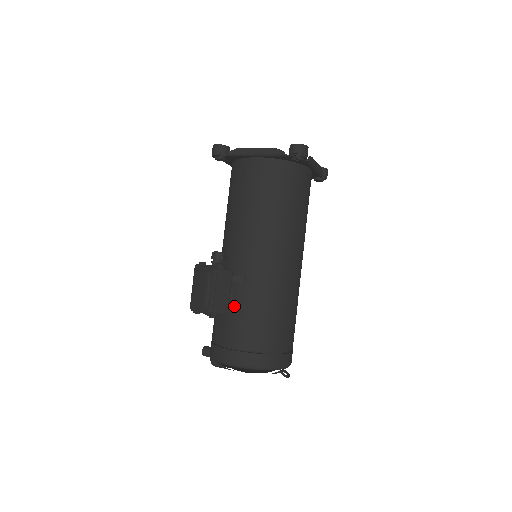
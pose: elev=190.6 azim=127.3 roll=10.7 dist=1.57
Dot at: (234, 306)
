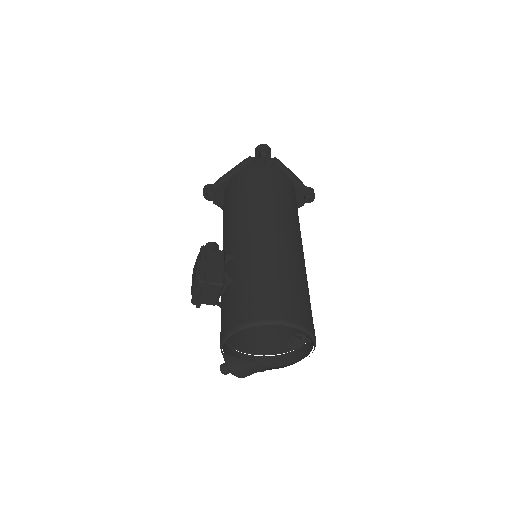
Dot at: (230, 280)
